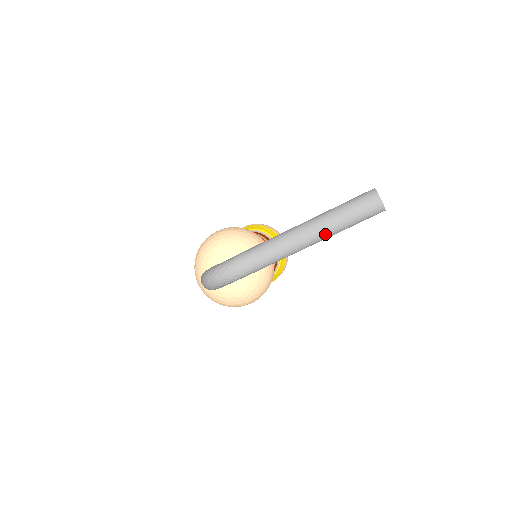
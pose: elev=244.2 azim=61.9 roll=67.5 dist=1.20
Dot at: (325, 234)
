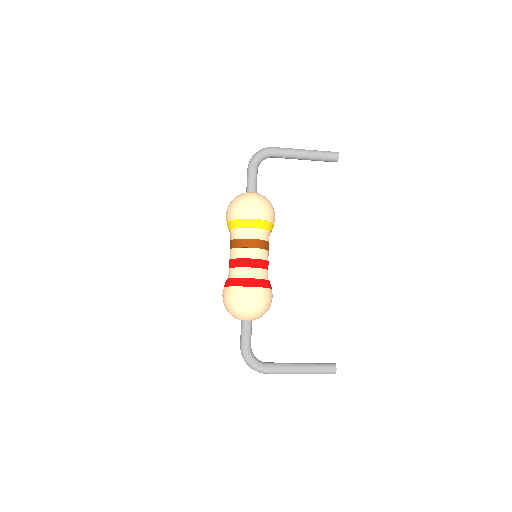
Dot at: occluded
